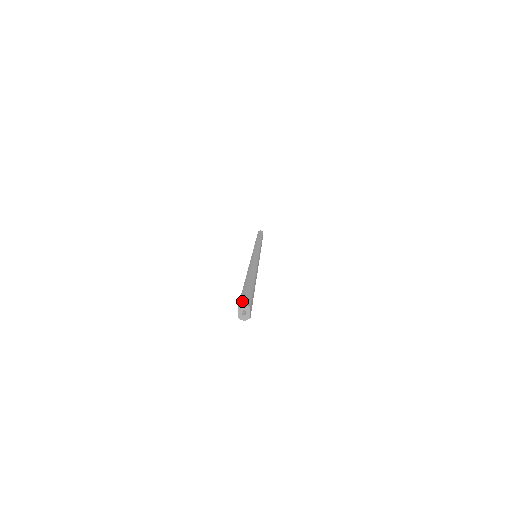
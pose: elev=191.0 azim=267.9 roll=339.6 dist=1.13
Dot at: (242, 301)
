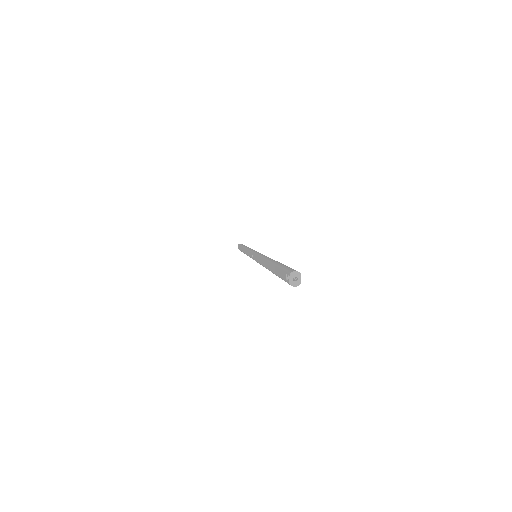
Dot at: (291, 270)
